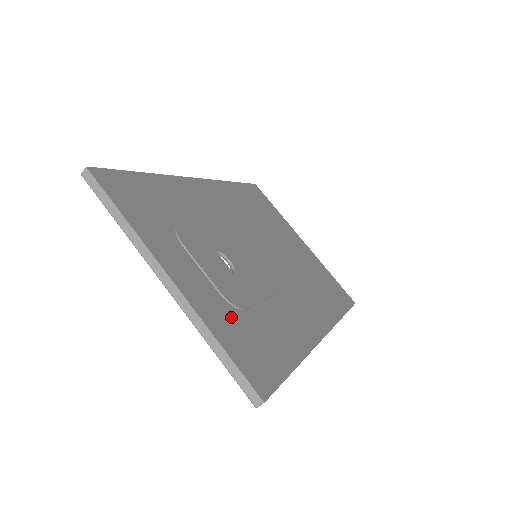
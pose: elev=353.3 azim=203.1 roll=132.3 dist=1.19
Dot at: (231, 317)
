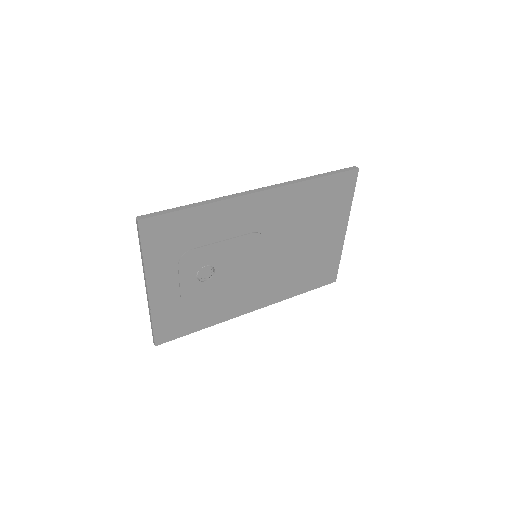
Dot at: (175, 308)
